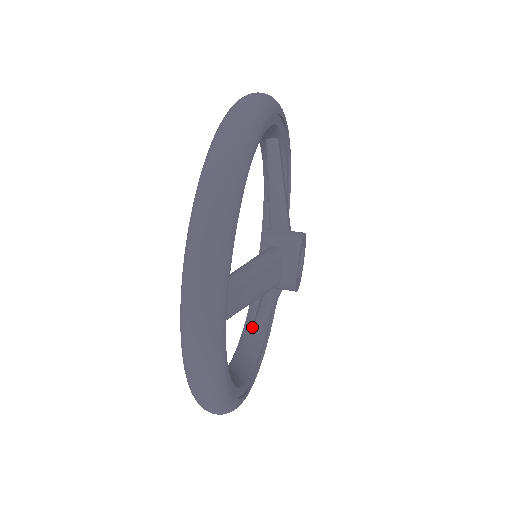
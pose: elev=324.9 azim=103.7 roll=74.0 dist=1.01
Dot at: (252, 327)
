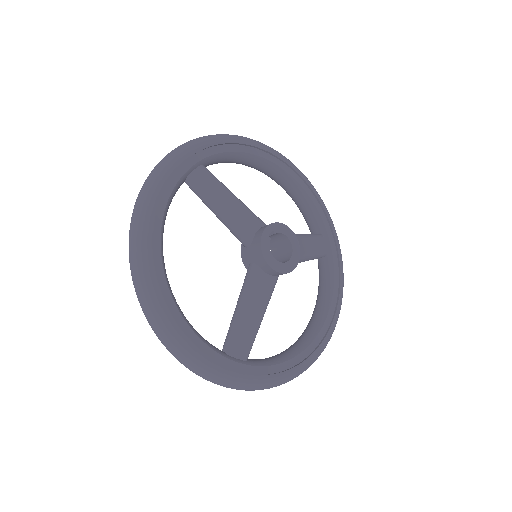
Dot at: occluded
